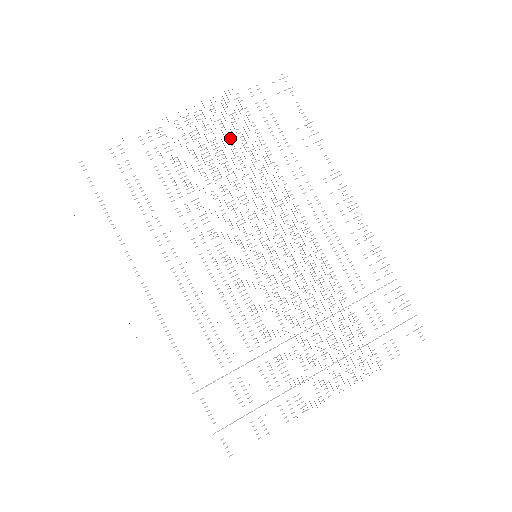
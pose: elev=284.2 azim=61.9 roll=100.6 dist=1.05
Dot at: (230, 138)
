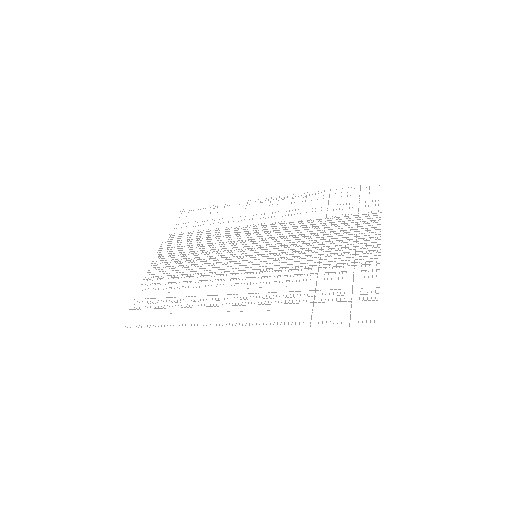
Dot at: occluded
